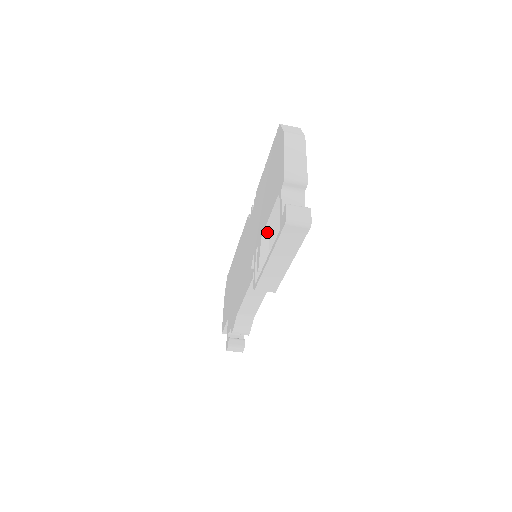
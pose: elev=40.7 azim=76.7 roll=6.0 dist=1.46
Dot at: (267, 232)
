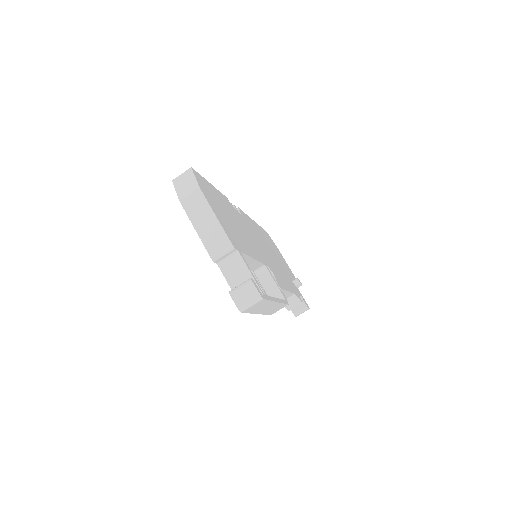
Dot at: occluded
